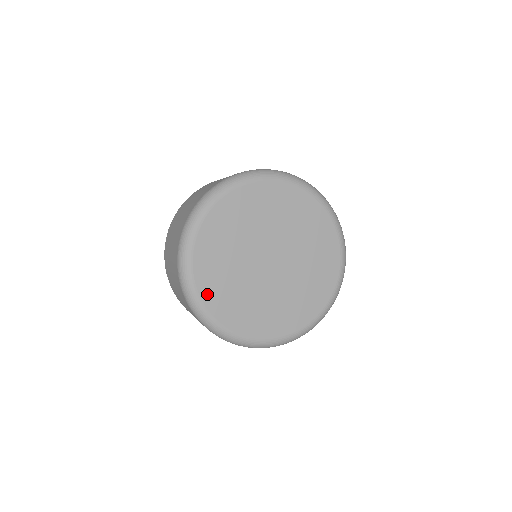
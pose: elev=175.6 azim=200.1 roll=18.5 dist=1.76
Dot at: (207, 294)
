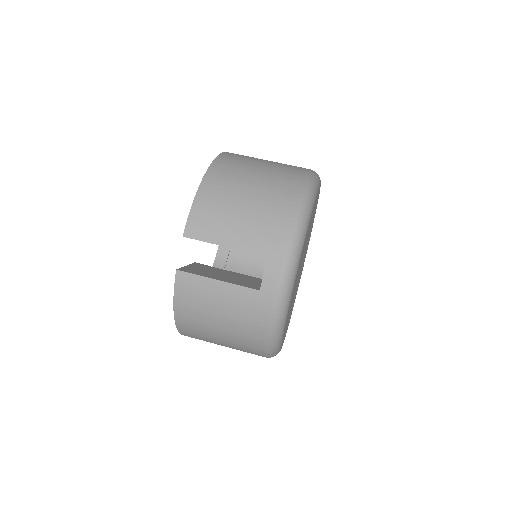
Dot at: occluded
